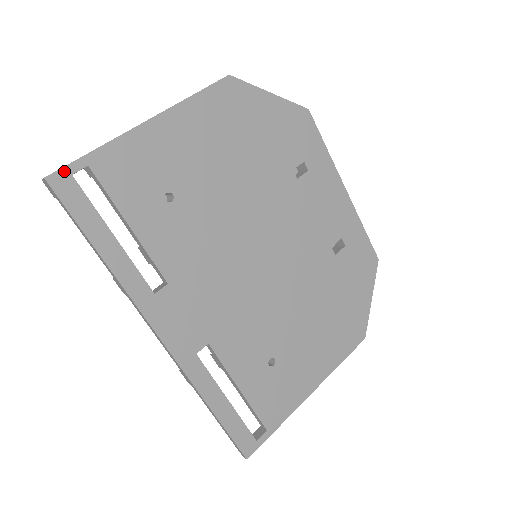
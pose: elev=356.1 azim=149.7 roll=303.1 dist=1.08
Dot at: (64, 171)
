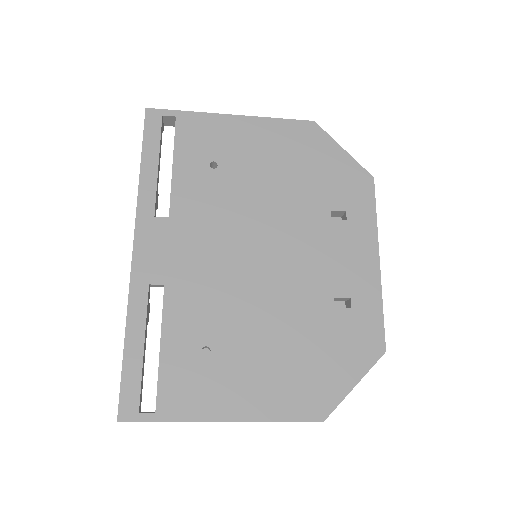
Dot at: (160, 111)
